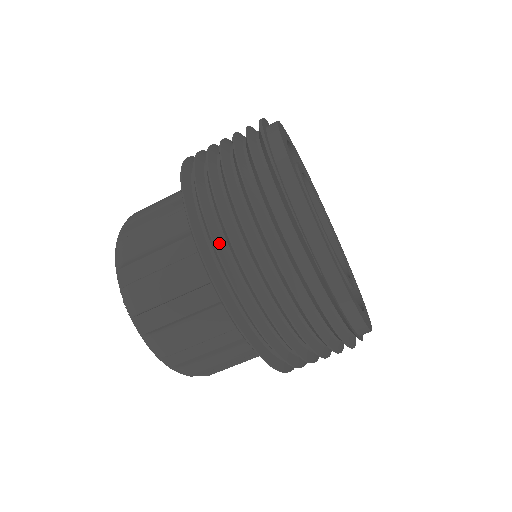
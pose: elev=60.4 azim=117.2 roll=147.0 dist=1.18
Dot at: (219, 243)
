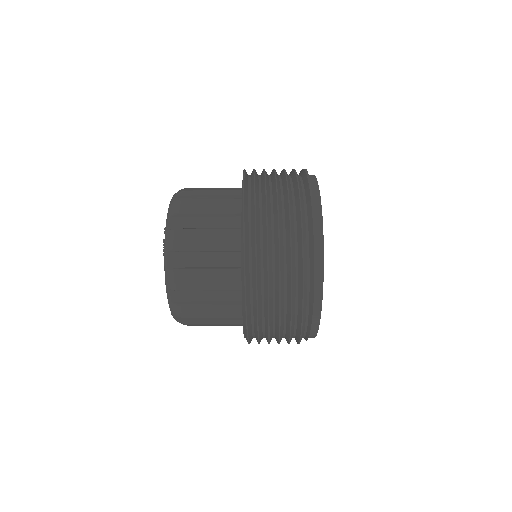
Dot at: (258, 227)
